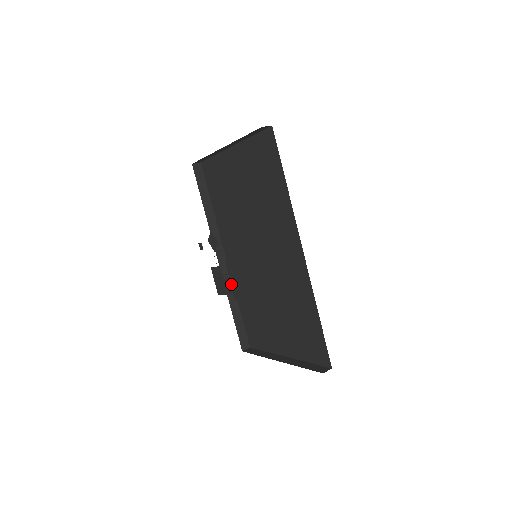
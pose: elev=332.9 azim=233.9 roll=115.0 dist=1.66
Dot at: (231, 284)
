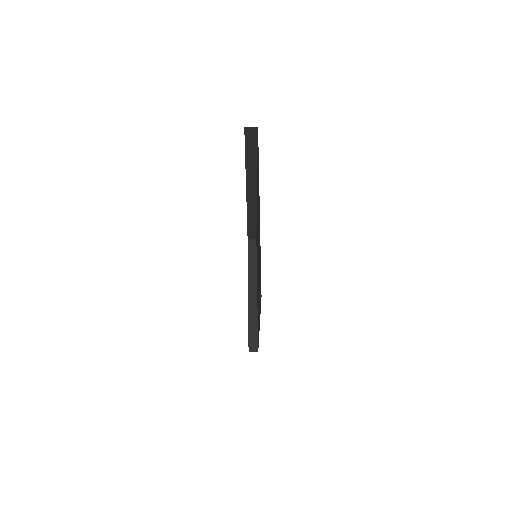
Dot at: occluded
